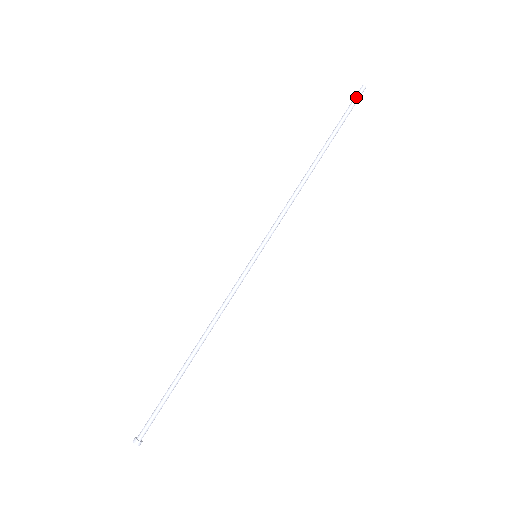
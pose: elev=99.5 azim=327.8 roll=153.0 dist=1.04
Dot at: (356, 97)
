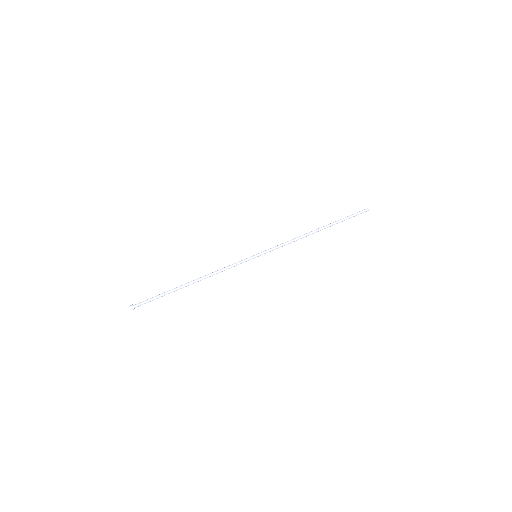
Dot at: (361, 211)
